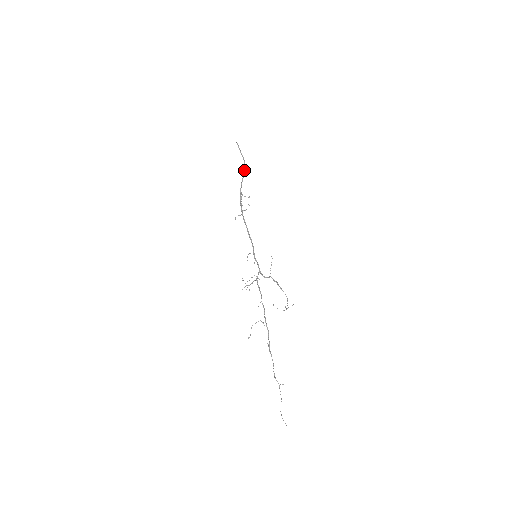
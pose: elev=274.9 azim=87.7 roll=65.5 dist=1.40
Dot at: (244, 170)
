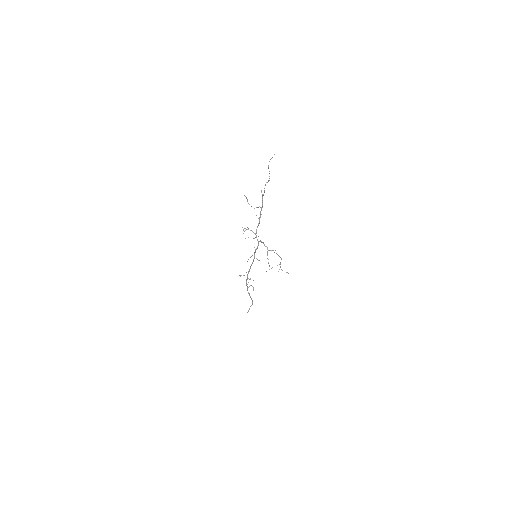
Dot at: occluded
